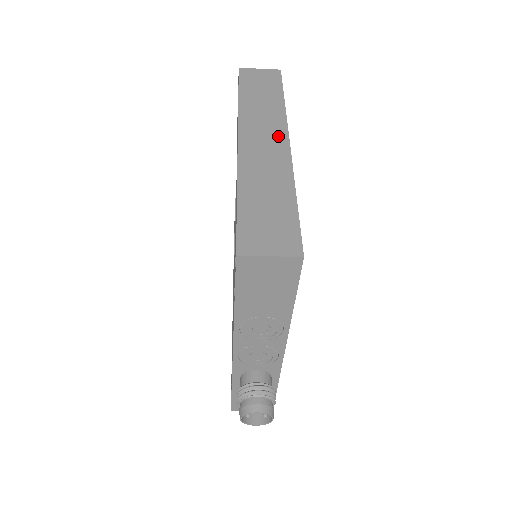
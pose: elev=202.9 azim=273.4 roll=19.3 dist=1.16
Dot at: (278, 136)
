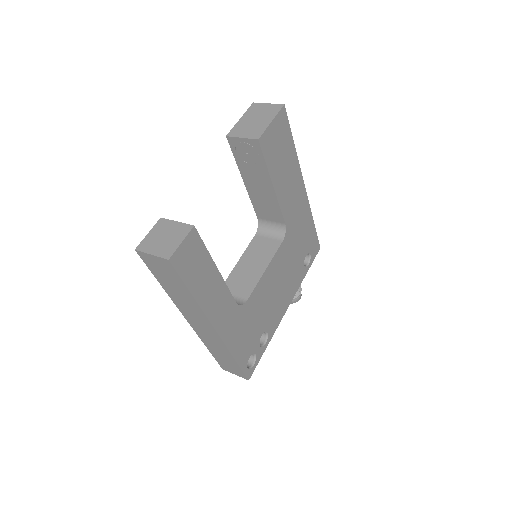
Dot at: (208, 326)
